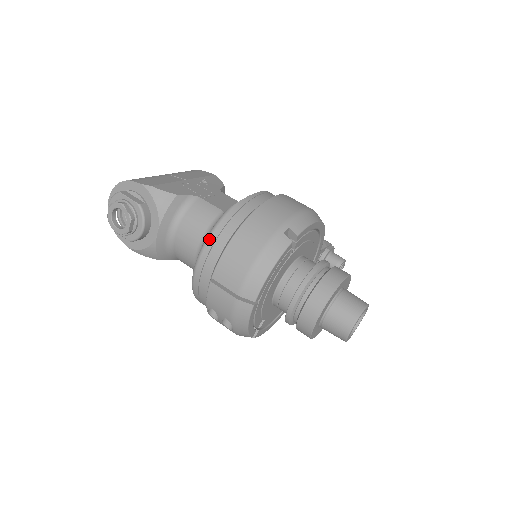
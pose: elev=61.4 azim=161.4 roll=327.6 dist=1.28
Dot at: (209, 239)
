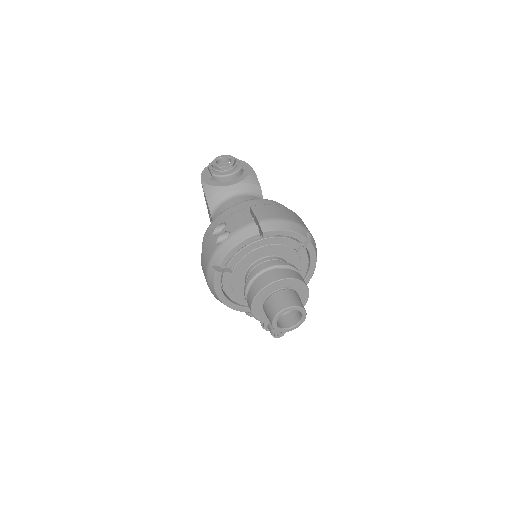
Dot at: (266, 199)
